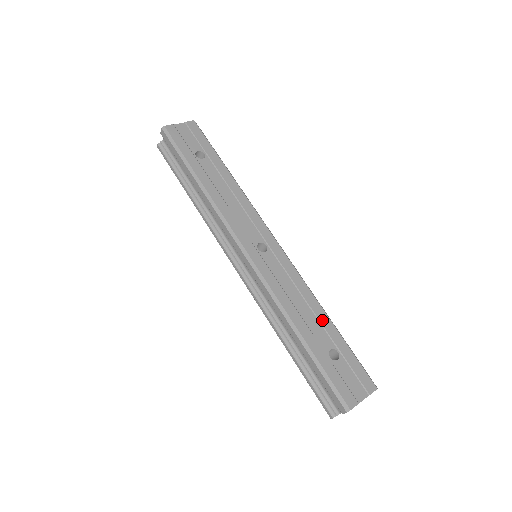
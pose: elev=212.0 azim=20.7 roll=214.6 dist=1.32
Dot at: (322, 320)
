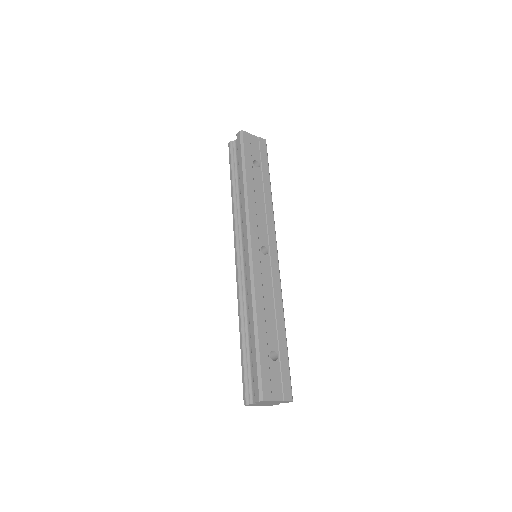
Dot at: (279, 327)
